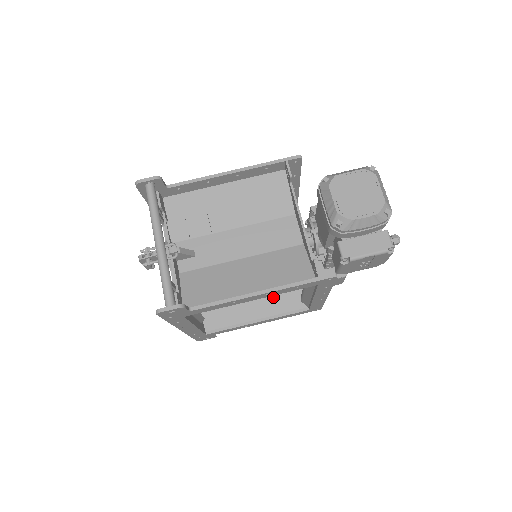
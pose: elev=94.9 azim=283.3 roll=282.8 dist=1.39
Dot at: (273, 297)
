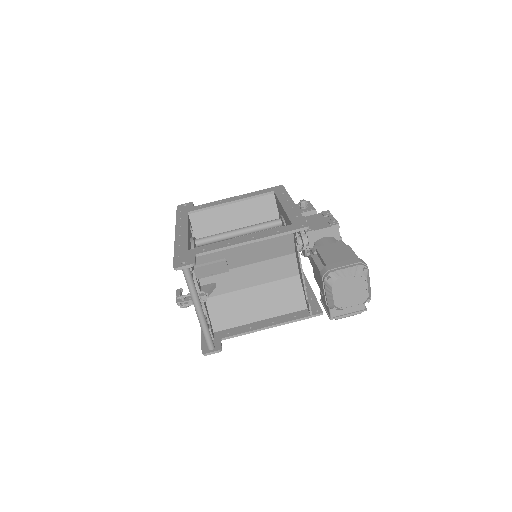
Dot at: occluded
